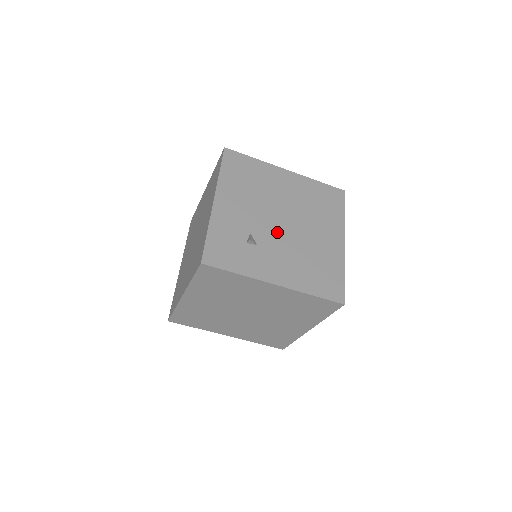
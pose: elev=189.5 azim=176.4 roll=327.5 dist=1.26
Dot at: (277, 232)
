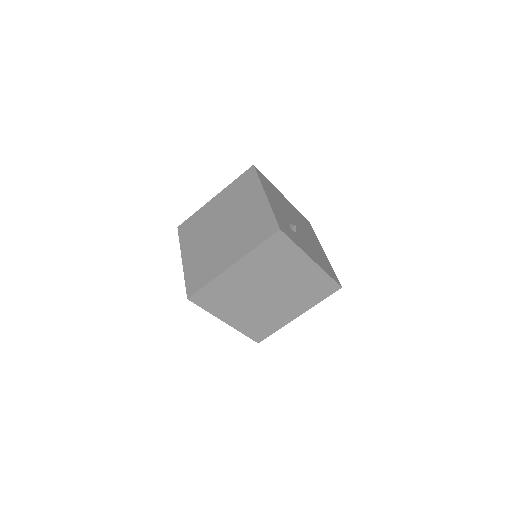
Dot at: (299, 230)
